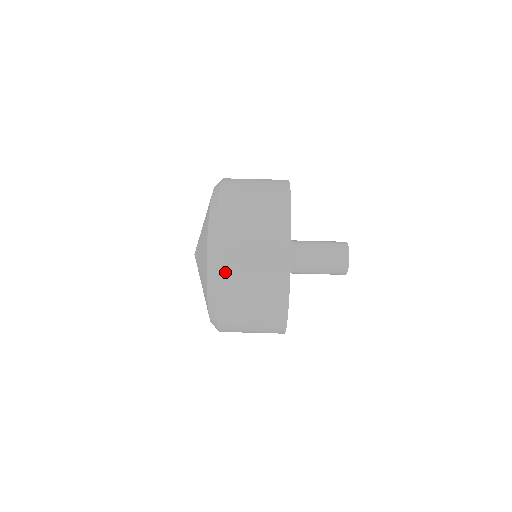
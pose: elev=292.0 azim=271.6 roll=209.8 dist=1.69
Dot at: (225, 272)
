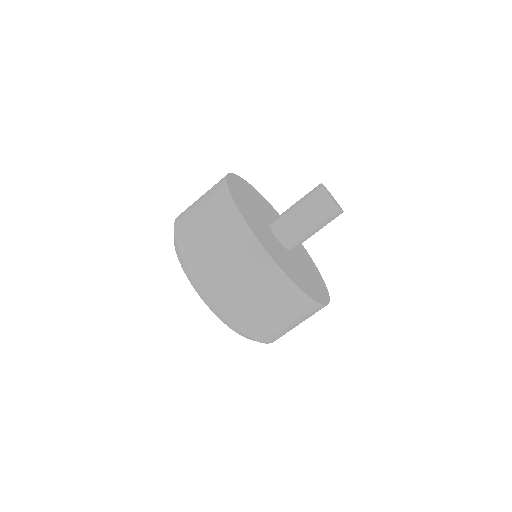
Dot at: (223, 302)
